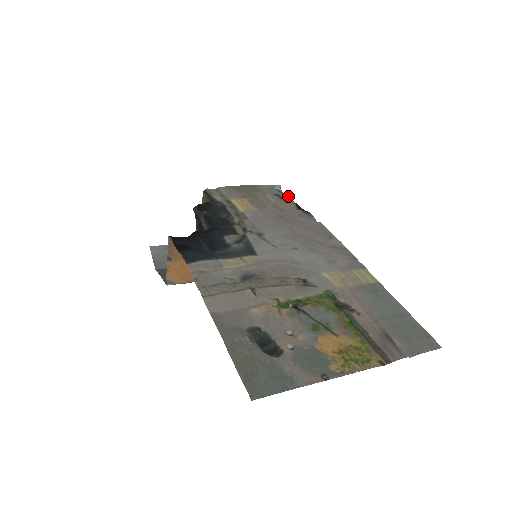
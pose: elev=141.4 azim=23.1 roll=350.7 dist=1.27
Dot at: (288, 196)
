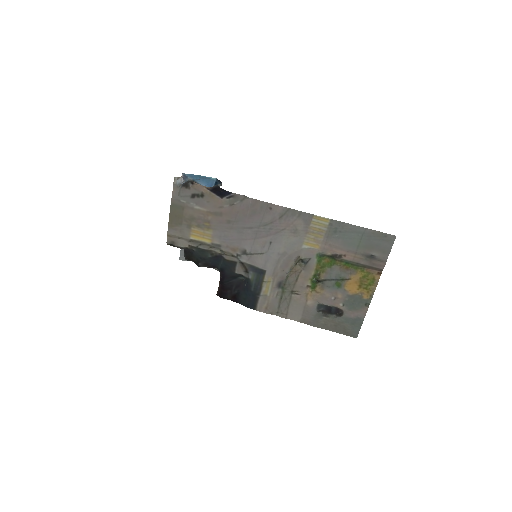
Dot at: (197, 188)
